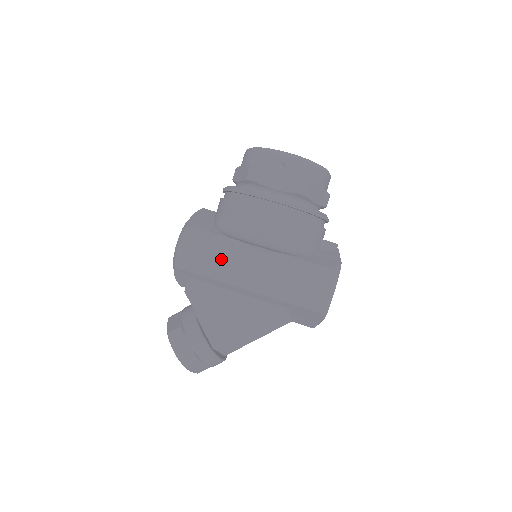
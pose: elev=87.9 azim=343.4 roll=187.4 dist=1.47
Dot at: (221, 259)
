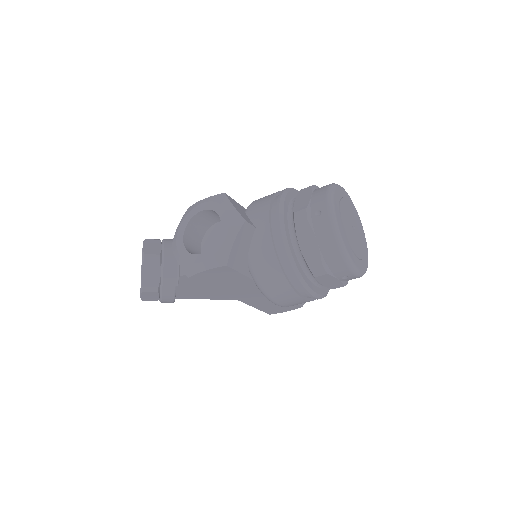
Dot at: (233, 285)
